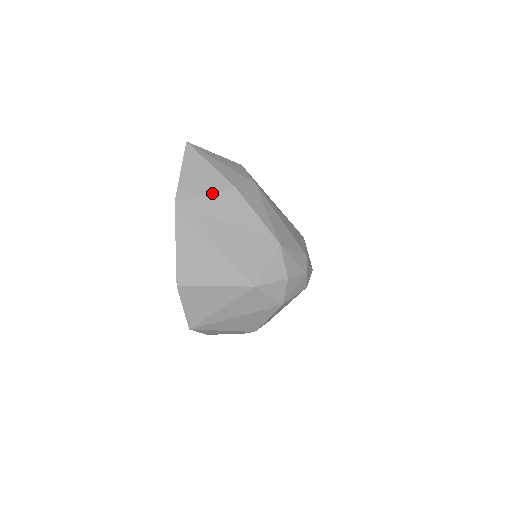
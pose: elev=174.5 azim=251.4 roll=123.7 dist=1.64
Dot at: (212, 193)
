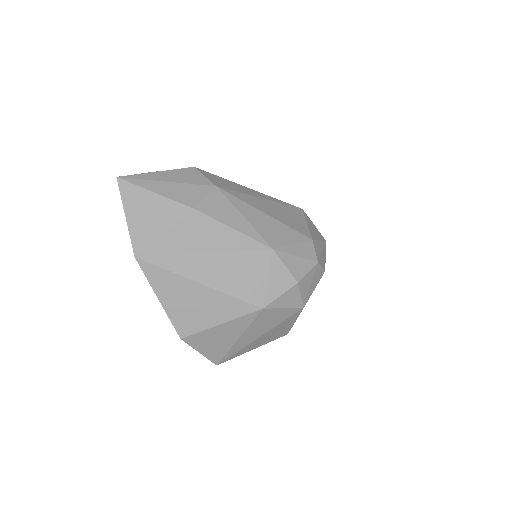
Dot at: (171, 228)
